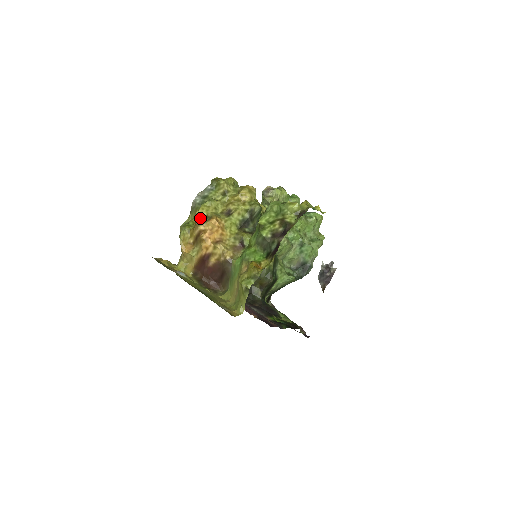
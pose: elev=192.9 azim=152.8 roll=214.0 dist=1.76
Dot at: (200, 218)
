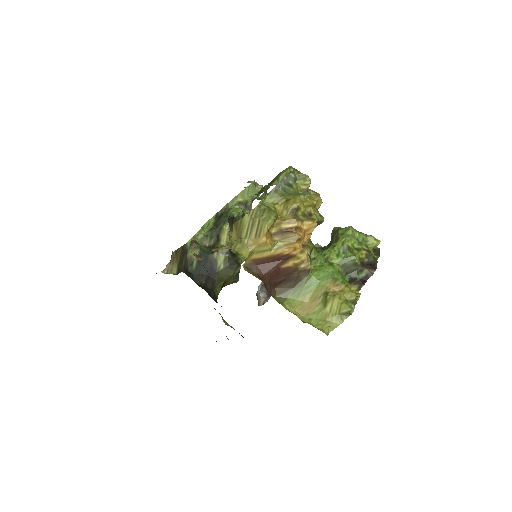
Dot at: (297, 212)
